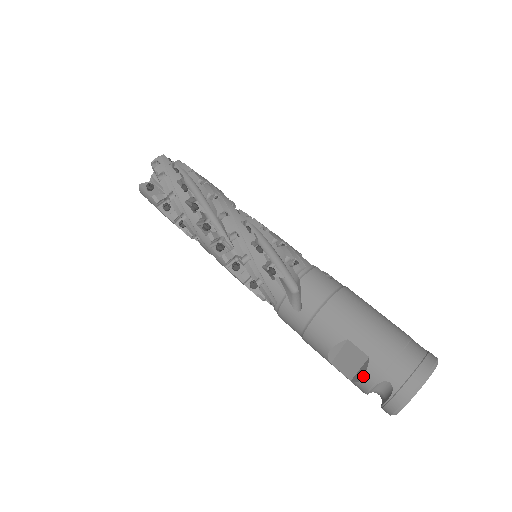
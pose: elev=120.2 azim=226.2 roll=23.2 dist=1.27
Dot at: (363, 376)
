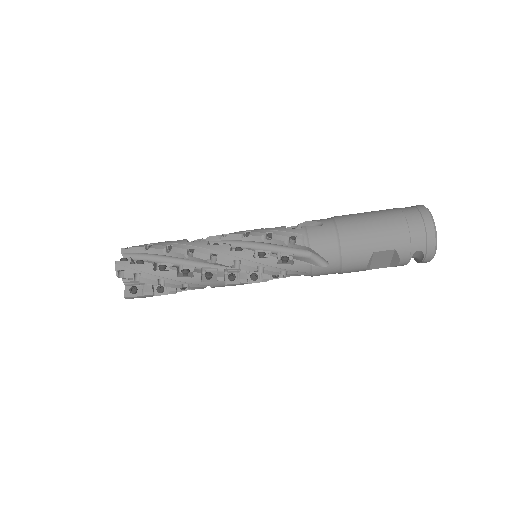
Dot at: (399, 261)
